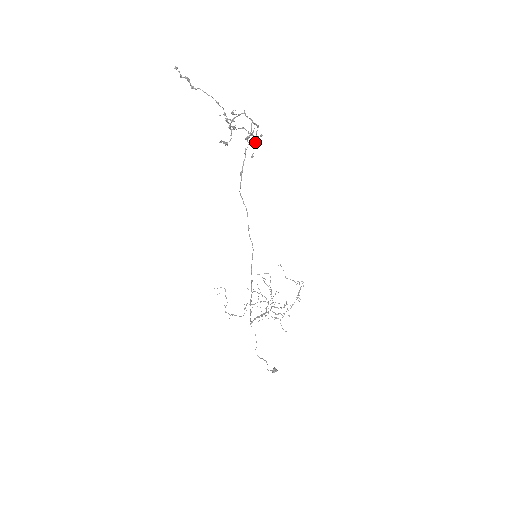
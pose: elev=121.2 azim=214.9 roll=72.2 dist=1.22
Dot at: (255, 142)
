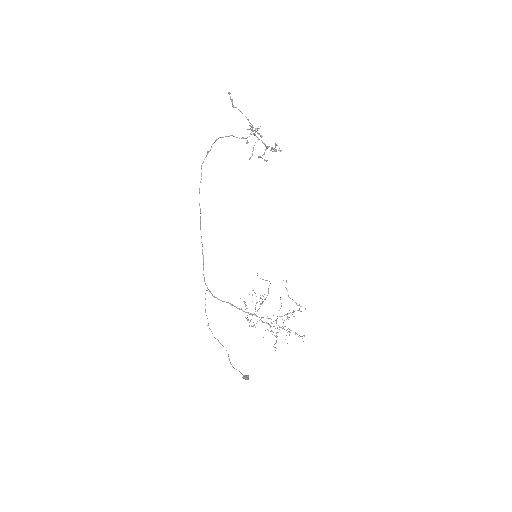
Dot at: occluded
